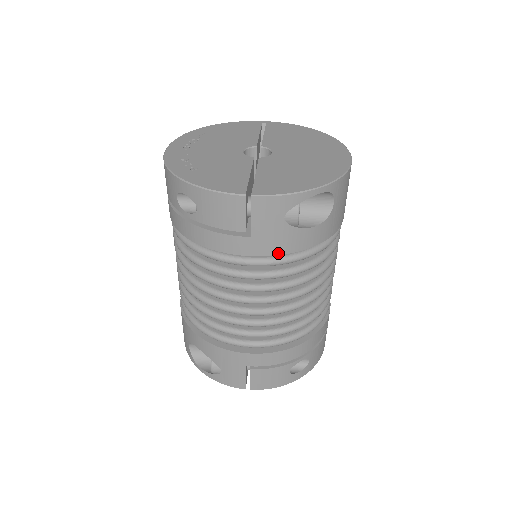
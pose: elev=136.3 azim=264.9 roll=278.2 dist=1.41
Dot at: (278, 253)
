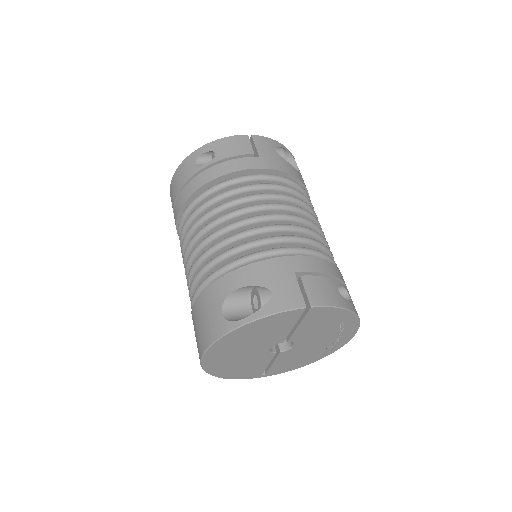
Dot at: (280, 170)
